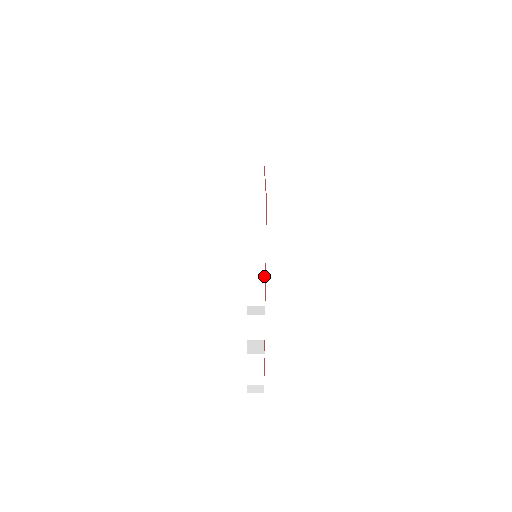
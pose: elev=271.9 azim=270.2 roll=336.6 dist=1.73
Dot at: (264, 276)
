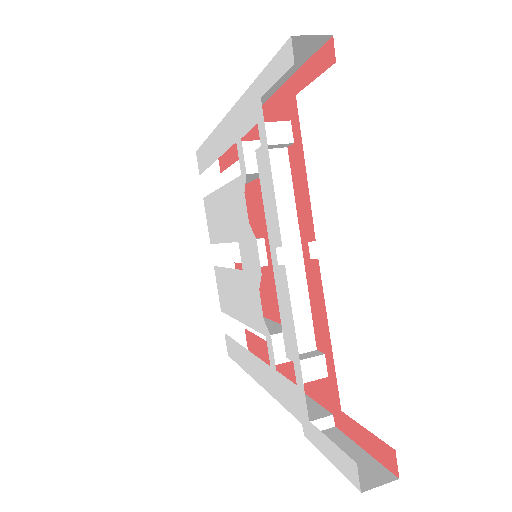
Dot at: occluded
